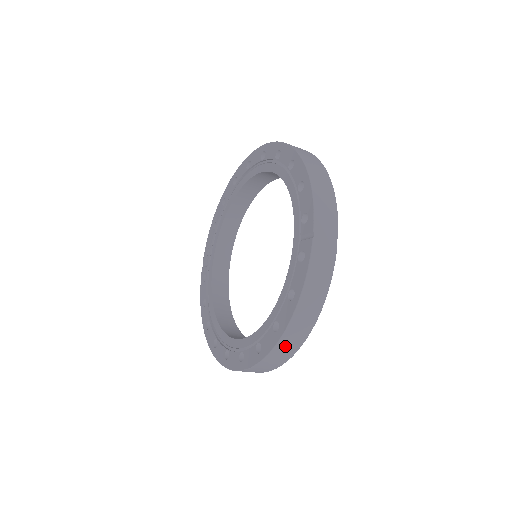
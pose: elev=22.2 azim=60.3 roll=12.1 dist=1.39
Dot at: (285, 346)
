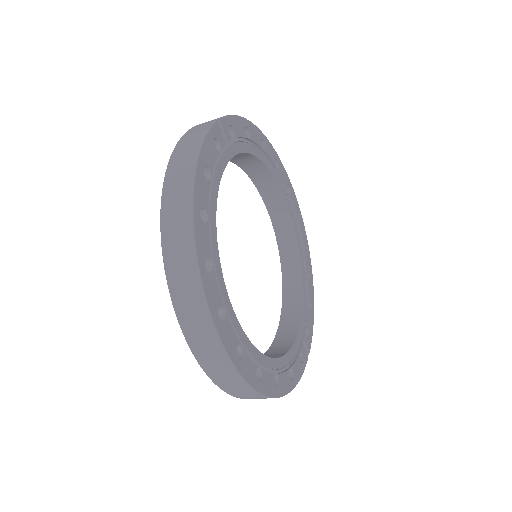
Dot at: (173, 229)
